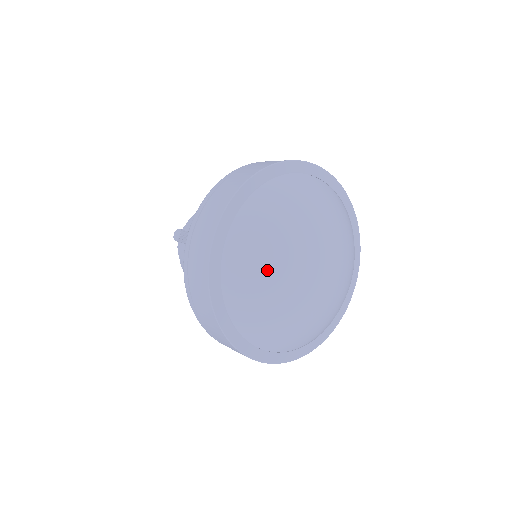
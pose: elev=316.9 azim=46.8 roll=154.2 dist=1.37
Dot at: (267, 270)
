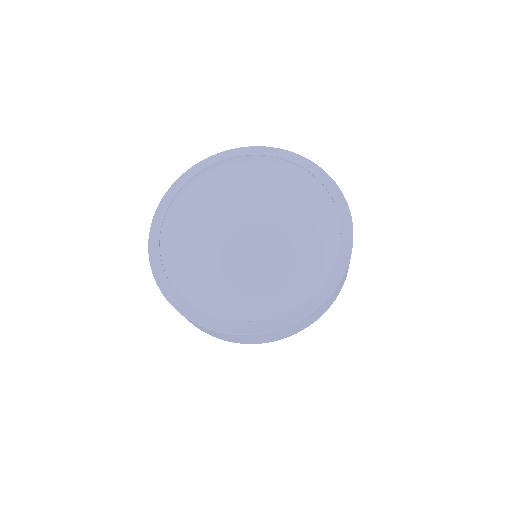
Dot at: (200, 191)
